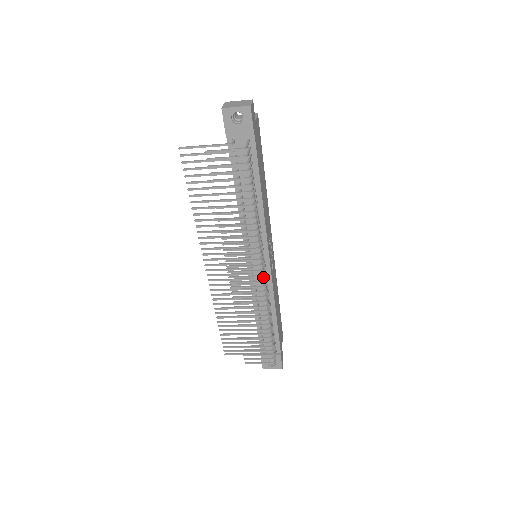
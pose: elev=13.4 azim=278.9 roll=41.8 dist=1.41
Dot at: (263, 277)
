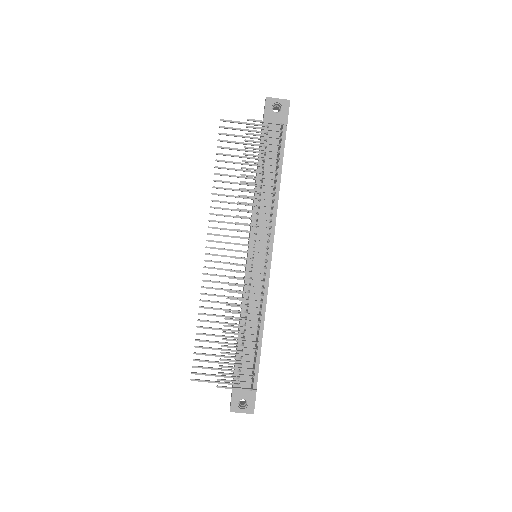
Dot at: occluded
